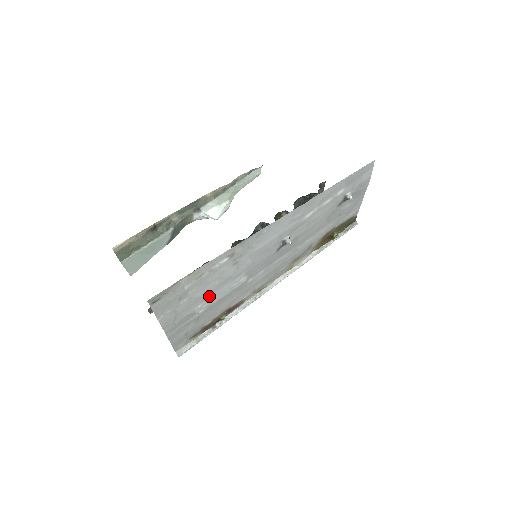
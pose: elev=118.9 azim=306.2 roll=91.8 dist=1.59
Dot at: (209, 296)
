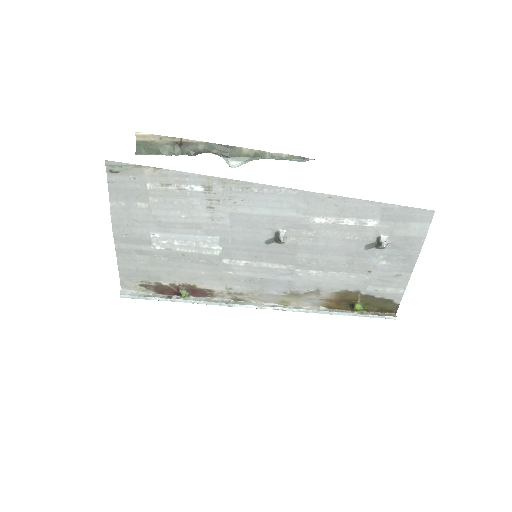
Dot at: (171, 230)
